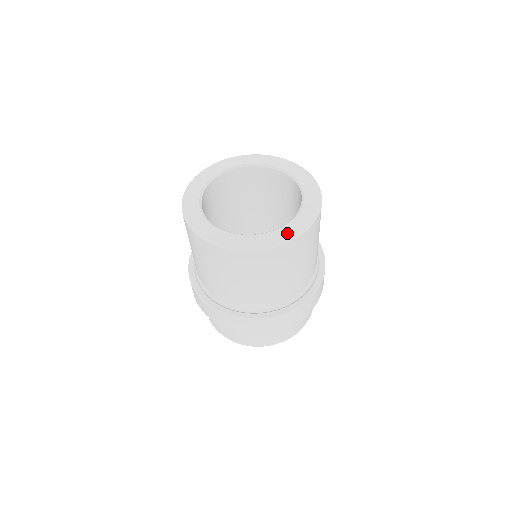
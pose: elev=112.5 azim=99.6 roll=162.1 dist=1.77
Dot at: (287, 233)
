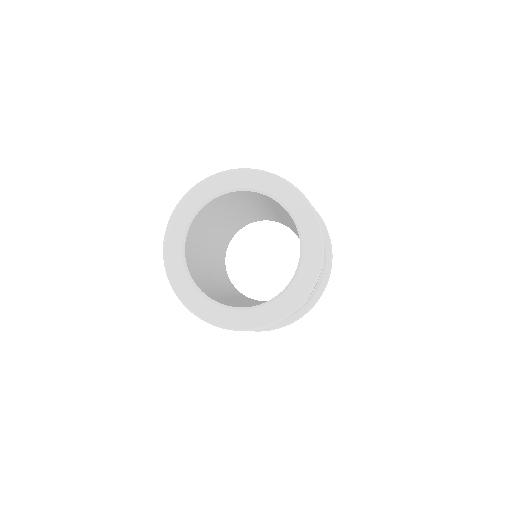
Dot at: (312, 266)
